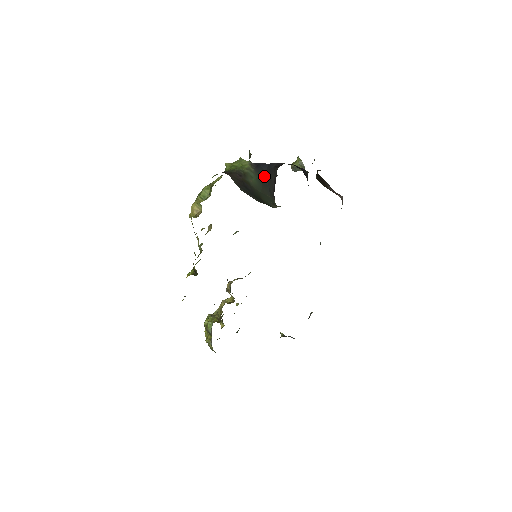
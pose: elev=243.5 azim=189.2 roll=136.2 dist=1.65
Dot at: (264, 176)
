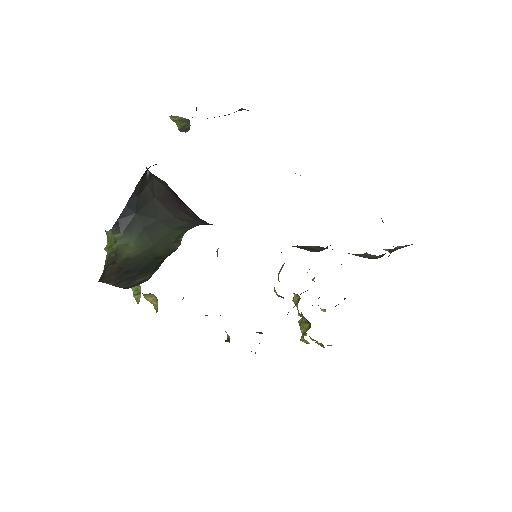
Dot at: (139, 221)
